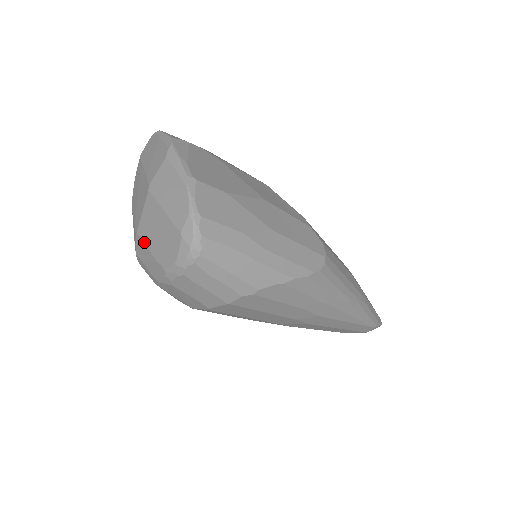
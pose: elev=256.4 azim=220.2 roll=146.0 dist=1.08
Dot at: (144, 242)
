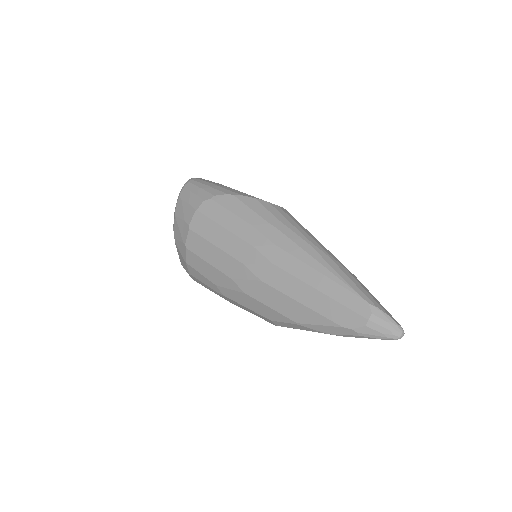
Dot at: occluded
